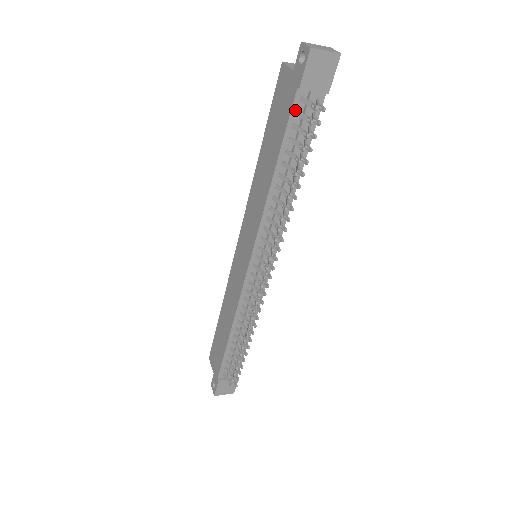
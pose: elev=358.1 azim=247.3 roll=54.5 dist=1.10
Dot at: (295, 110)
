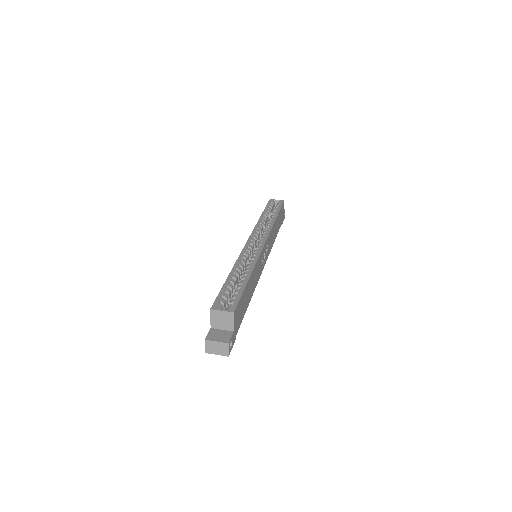
Dot at: occluded
